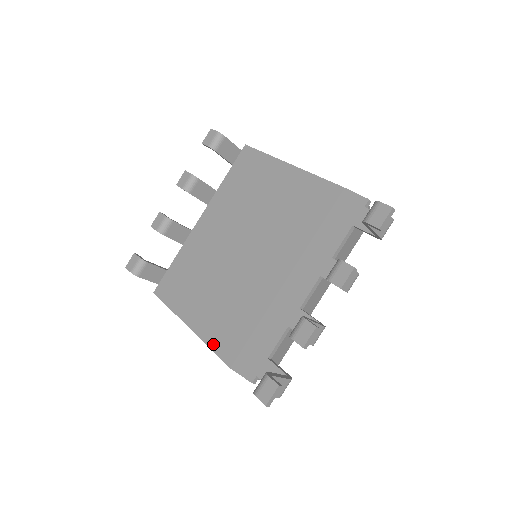
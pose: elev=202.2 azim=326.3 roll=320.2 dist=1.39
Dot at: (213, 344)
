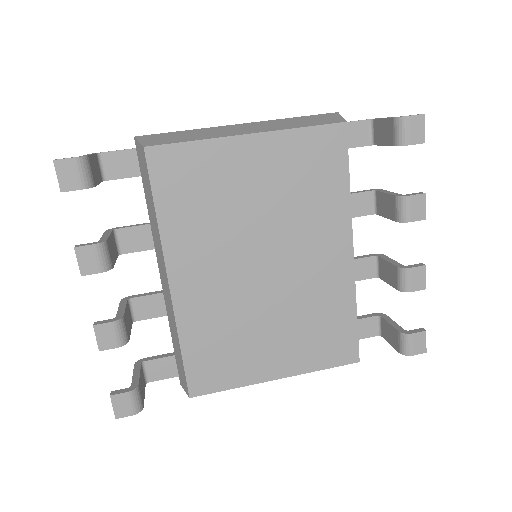
Dot at: (324, 364)
